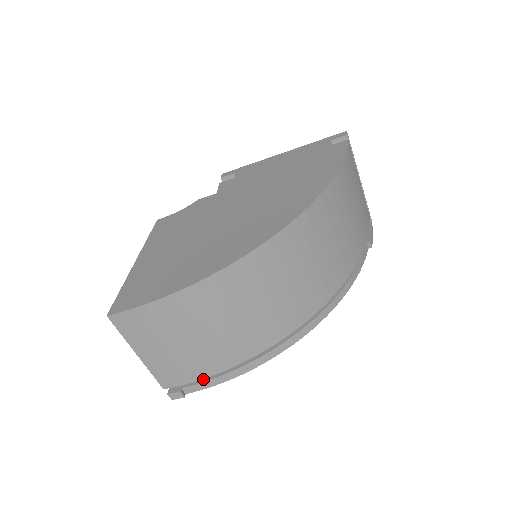
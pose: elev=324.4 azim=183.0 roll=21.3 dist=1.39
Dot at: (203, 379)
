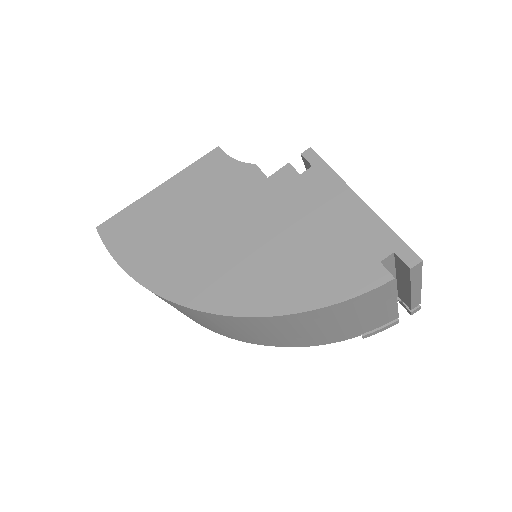
Dot at: occluded
